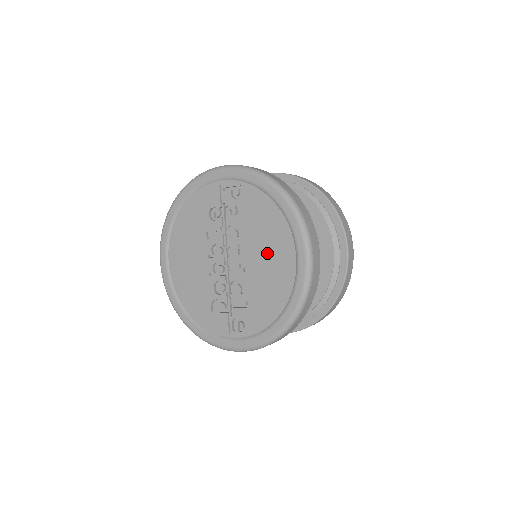
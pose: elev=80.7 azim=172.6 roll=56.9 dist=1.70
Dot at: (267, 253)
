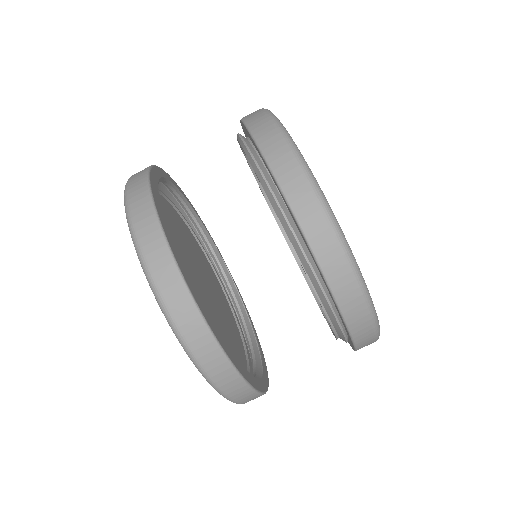
Dot at: occluded
